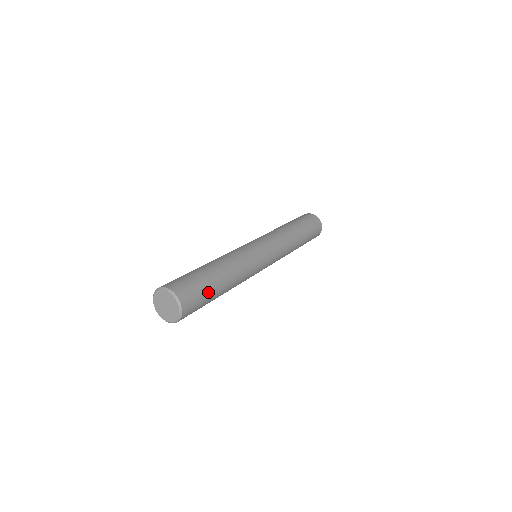
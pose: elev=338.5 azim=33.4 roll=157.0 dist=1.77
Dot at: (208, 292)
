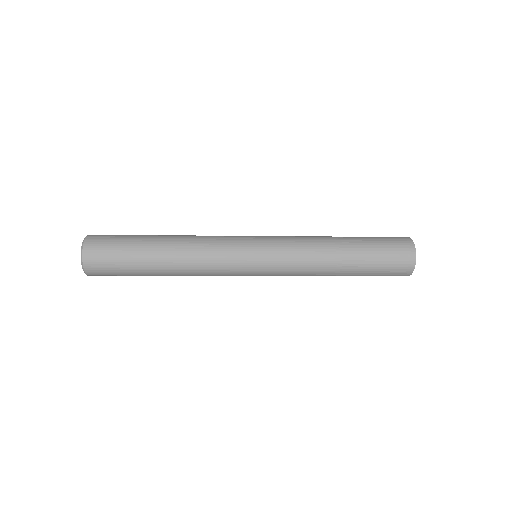
Dot at: (128, 258)
